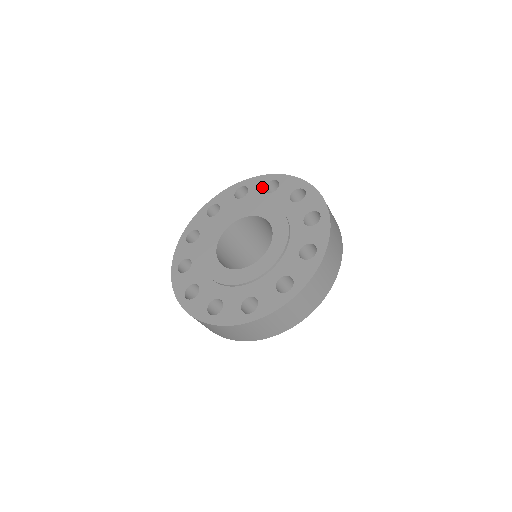
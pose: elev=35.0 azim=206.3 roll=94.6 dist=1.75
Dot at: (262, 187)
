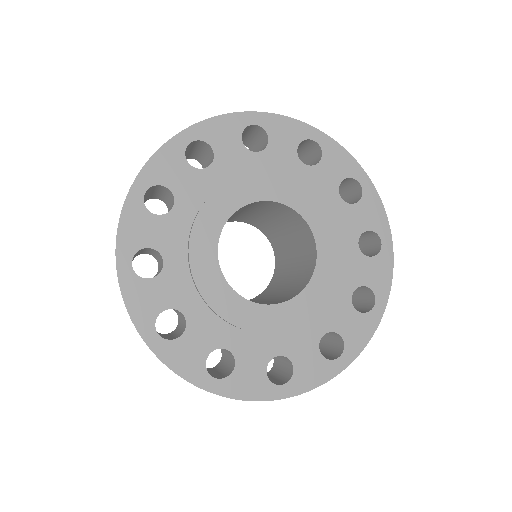
Dot at: (340, 177)
